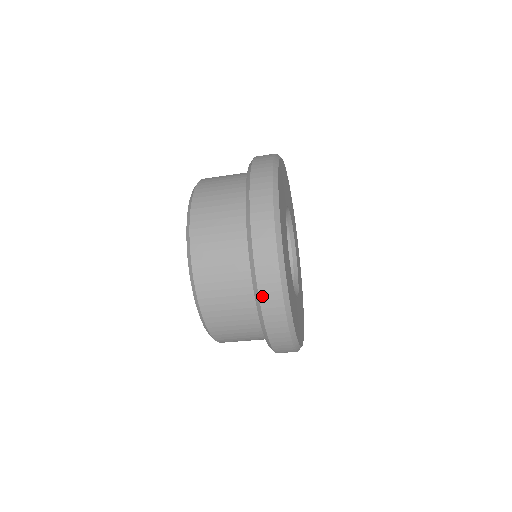
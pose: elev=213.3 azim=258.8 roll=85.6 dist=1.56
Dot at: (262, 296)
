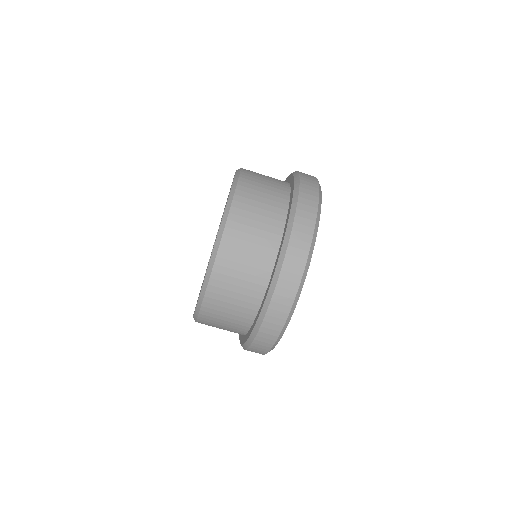
Dot at: (280, 282)
